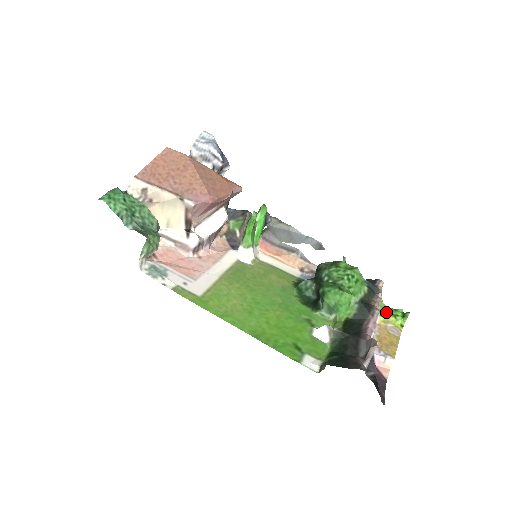
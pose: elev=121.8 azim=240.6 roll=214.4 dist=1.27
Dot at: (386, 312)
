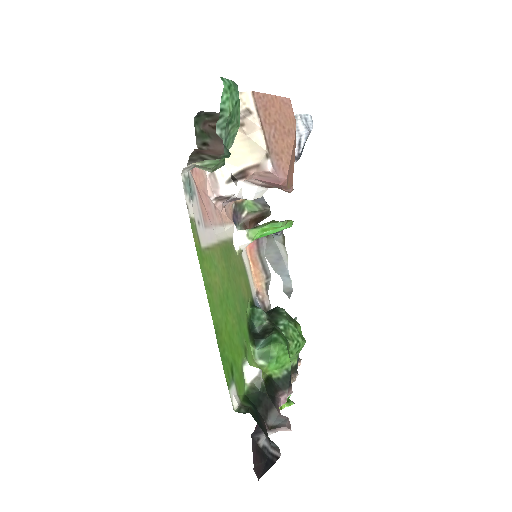
Dot at: occluded
